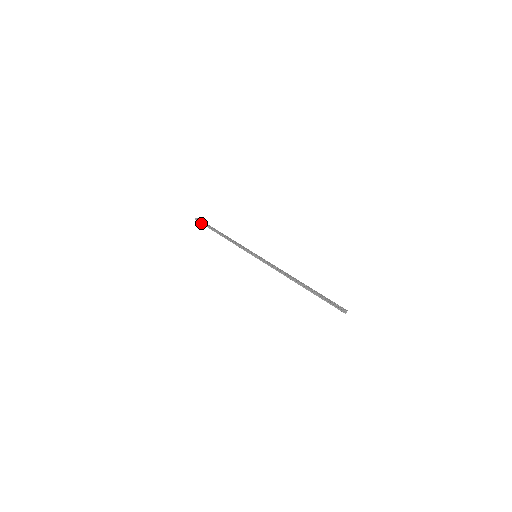
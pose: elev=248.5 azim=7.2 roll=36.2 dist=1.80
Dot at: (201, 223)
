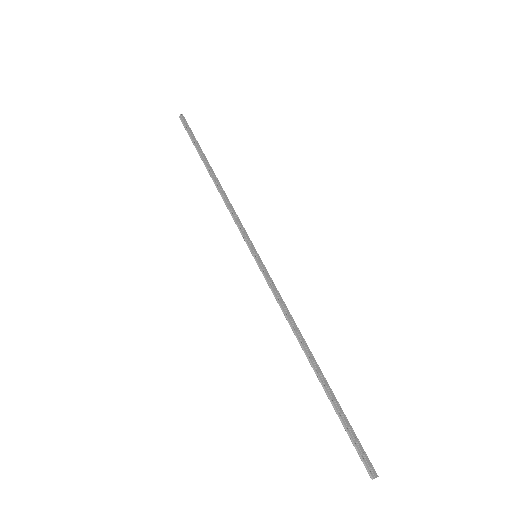
Dot at: (186, 130)
